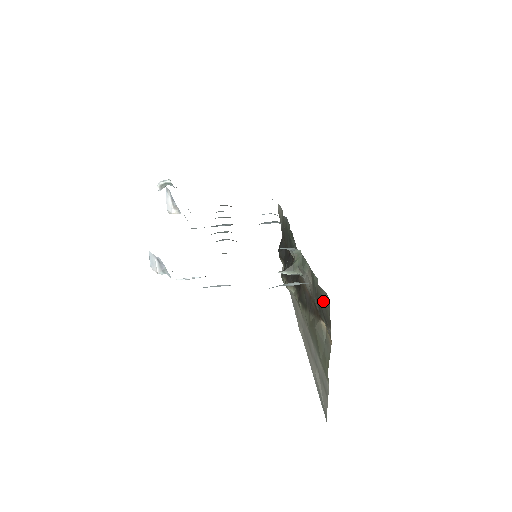
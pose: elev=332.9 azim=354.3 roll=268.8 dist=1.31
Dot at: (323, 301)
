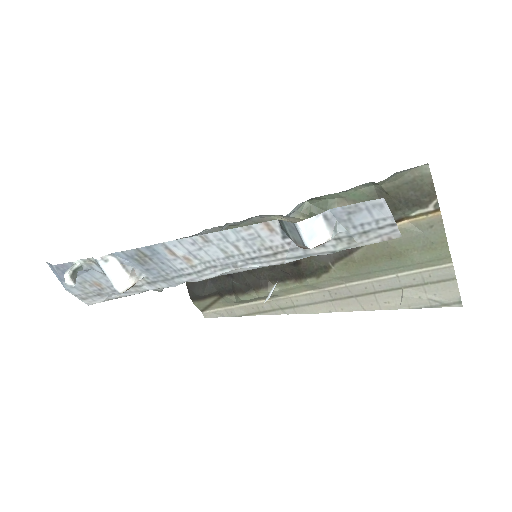
Dot at: (408, 186)
